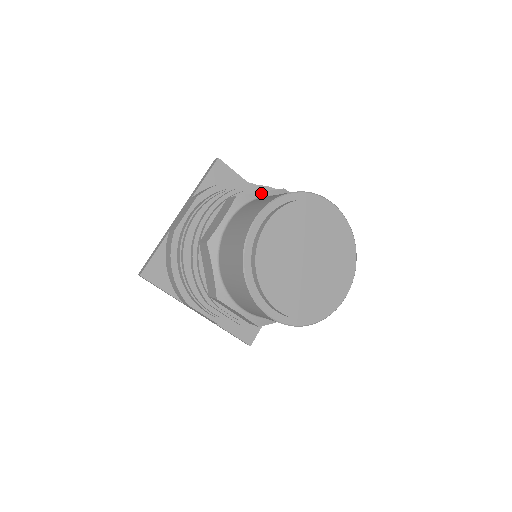
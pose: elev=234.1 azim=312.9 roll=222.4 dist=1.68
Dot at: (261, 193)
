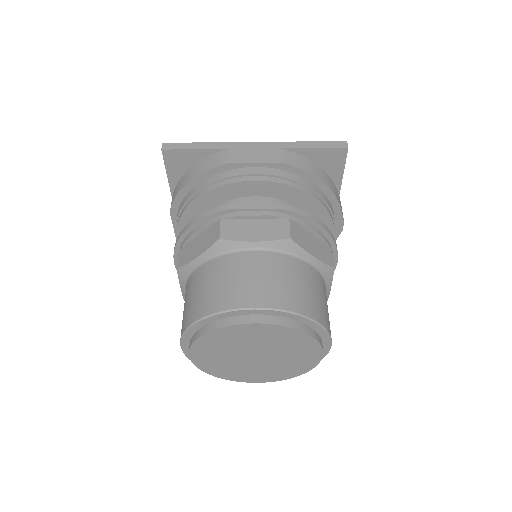
Dot at: (196, 260)
